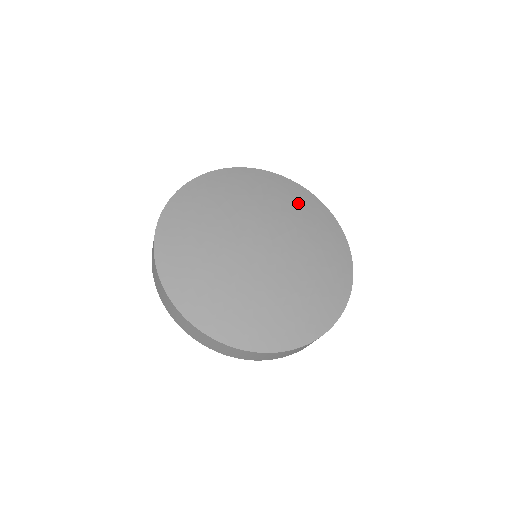
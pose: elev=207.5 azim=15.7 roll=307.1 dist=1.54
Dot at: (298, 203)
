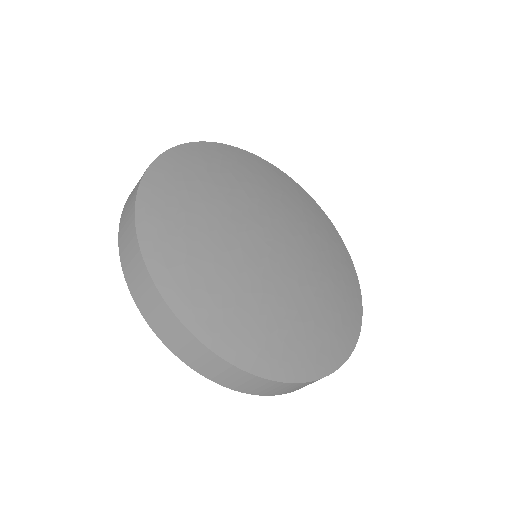
Dot at: (309, 210)
